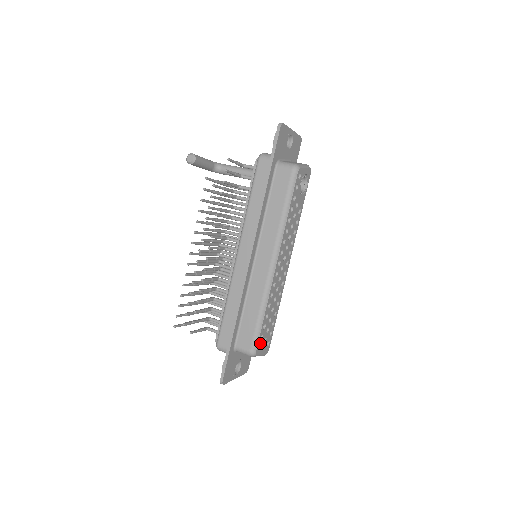
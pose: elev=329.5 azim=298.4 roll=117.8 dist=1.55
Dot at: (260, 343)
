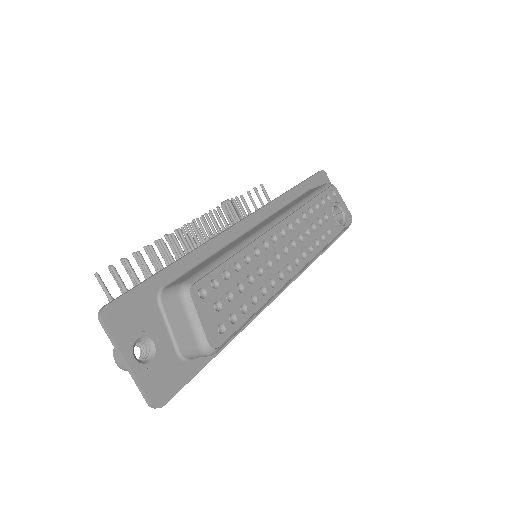
Dot at: (207, 289)
